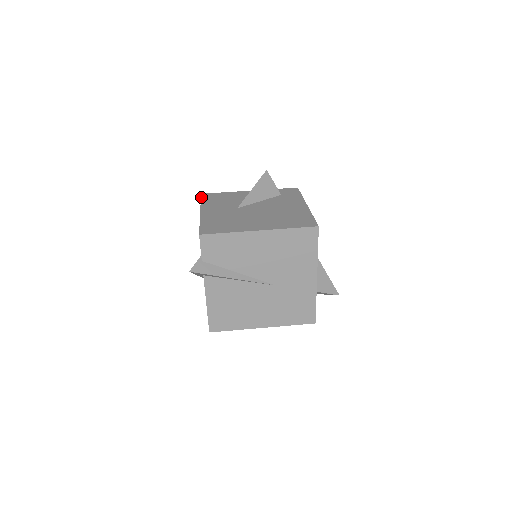
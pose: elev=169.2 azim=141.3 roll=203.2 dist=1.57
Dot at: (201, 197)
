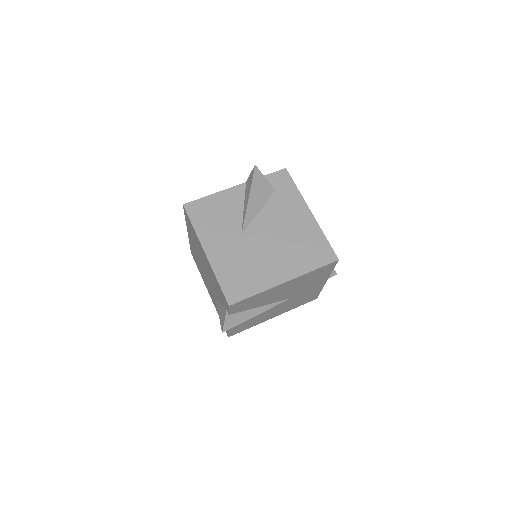
Dot at: (187, 214)
